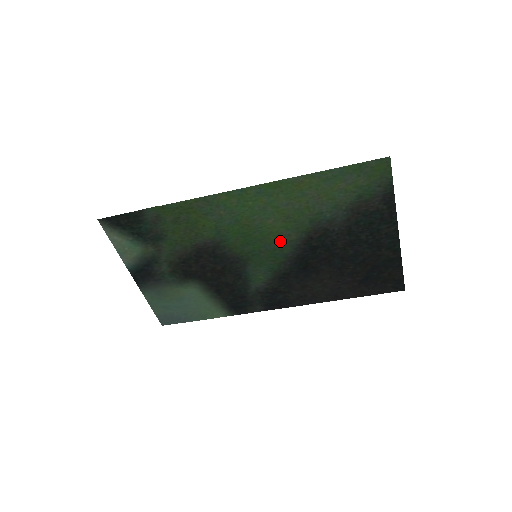
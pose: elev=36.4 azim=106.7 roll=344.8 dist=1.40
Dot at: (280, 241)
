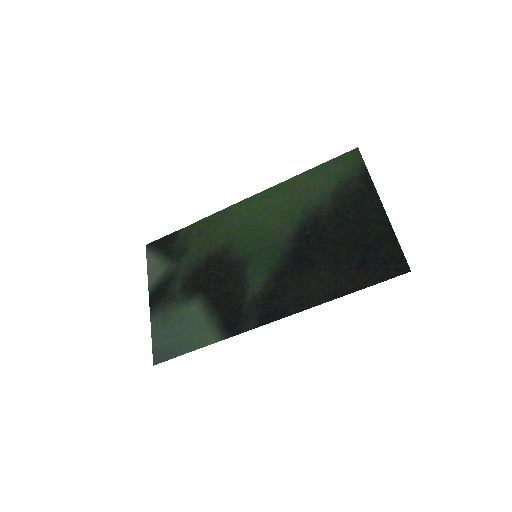
Dot at: (278, 237)
